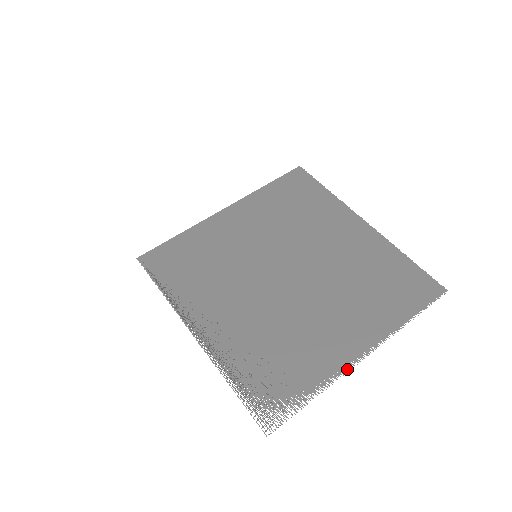
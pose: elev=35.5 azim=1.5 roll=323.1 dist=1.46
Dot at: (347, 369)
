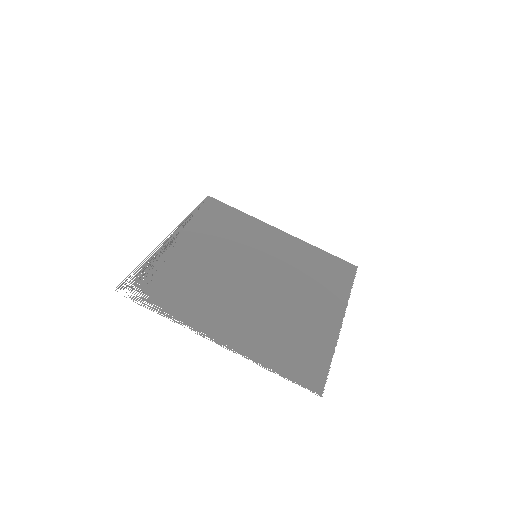
Dot at: occluded
